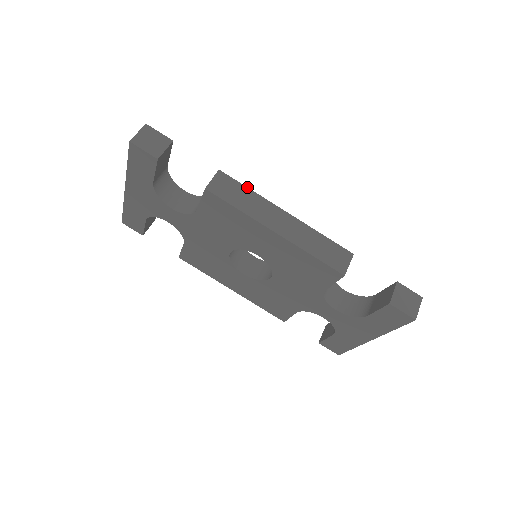
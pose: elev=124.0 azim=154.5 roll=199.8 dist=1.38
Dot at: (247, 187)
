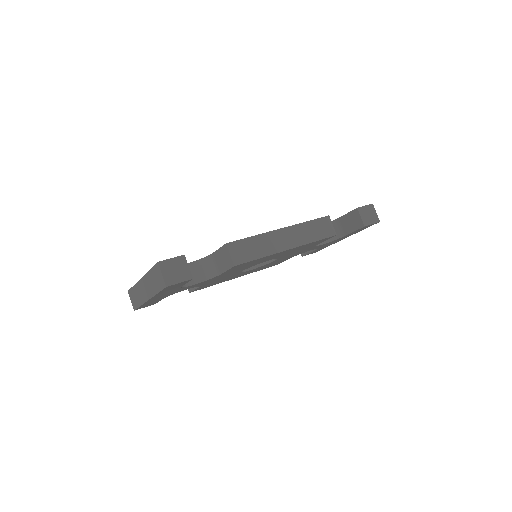
Dot at: (250, 237)
